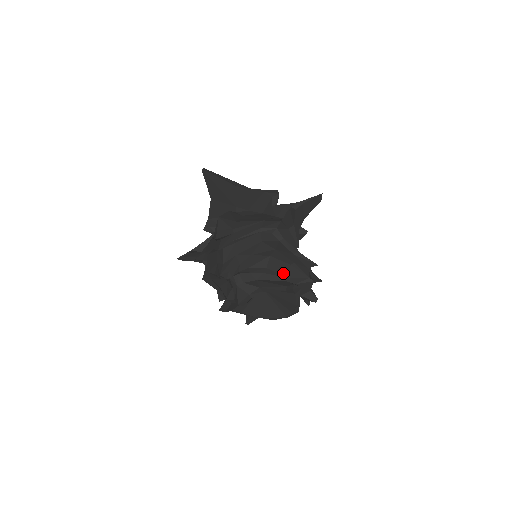
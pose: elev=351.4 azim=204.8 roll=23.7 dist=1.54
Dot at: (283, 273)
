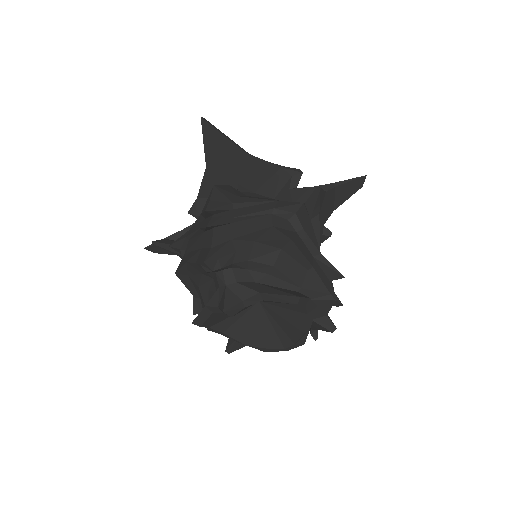
Dot at: (295, 279)
